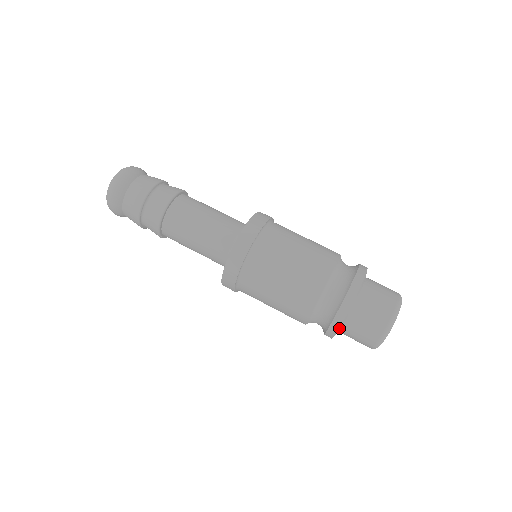
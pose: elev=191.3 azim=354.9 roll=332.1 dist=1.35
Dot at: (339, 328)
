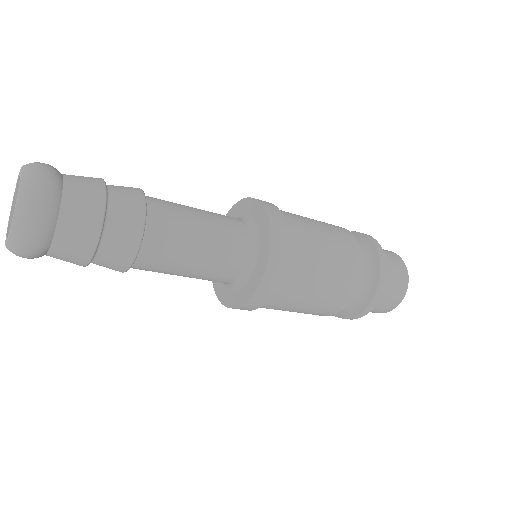
Dot at: (381, 292)
